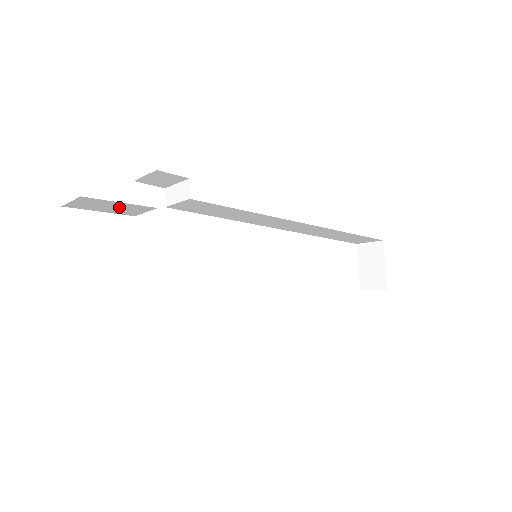
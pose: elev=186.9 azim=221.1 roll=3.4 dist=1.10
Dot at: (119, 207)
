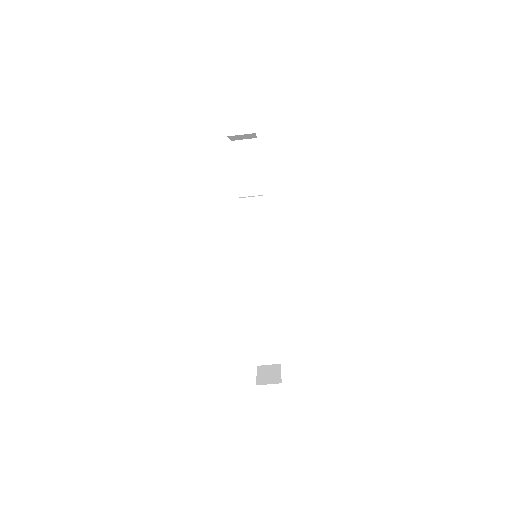
Dot at: (249, 162)
